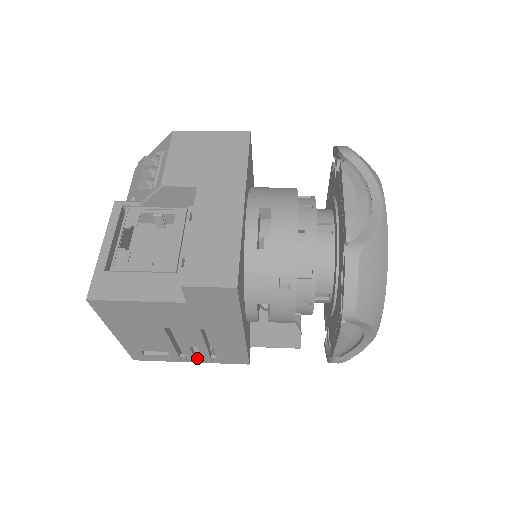
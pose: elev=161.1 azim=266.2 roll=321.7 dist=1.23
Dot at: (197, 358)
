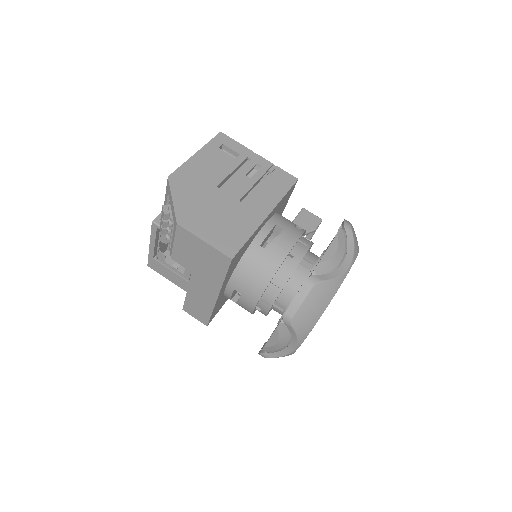
Dot at: occluded
